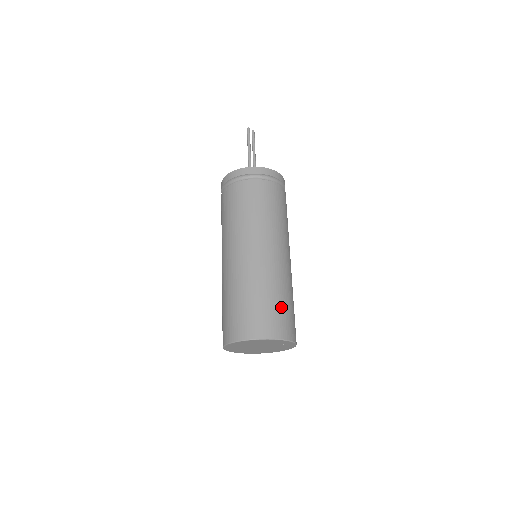
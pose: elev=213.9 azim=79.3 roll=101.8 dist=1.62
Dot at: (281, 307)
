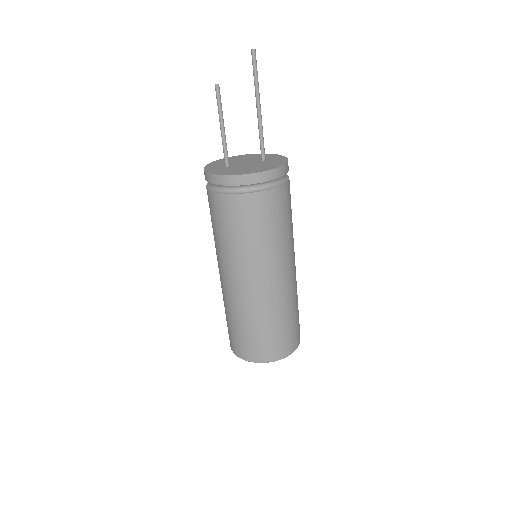
Dot at: (248, 335)
